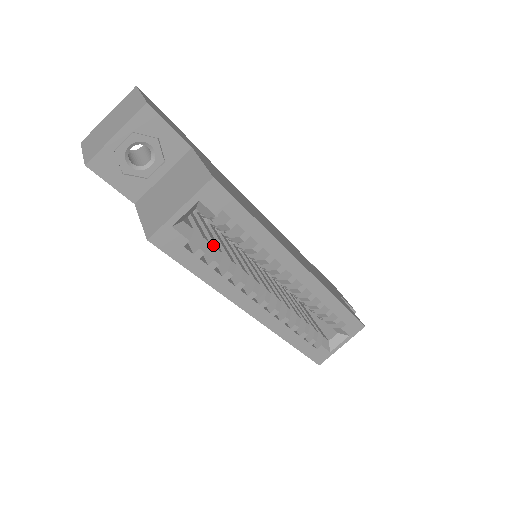
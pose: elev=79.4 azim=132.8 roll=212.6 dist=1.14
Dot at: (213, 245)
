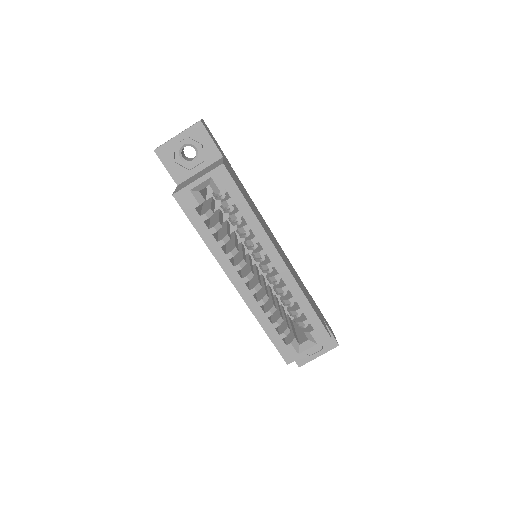
Dot at: (218, 220)
